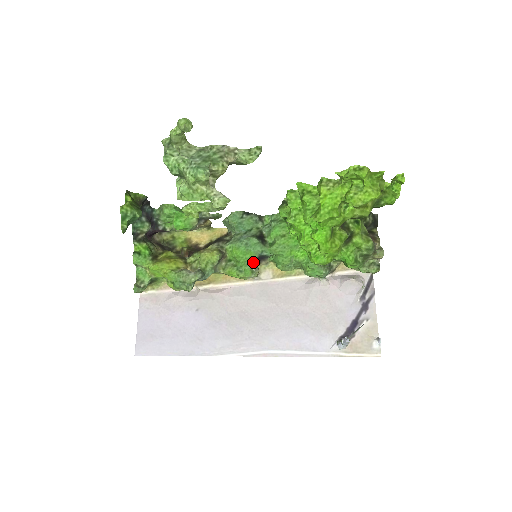
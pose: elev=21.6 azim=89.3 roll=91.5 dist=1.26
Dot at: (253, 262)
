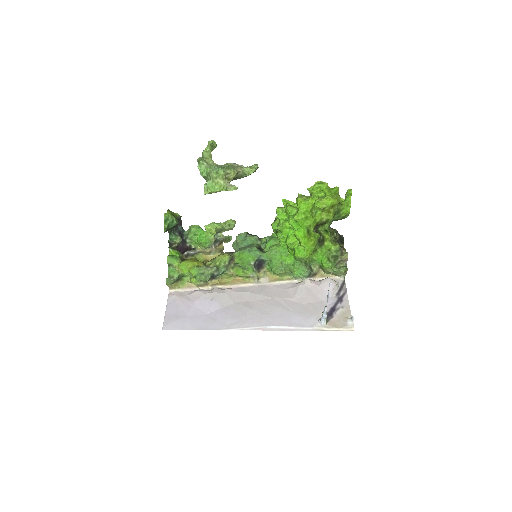
Dot at: (254, 265)
